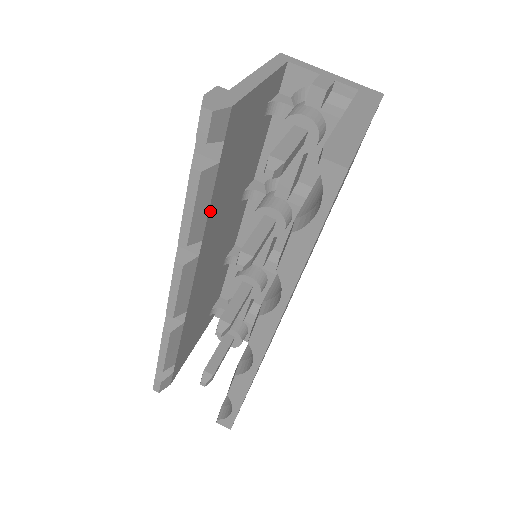
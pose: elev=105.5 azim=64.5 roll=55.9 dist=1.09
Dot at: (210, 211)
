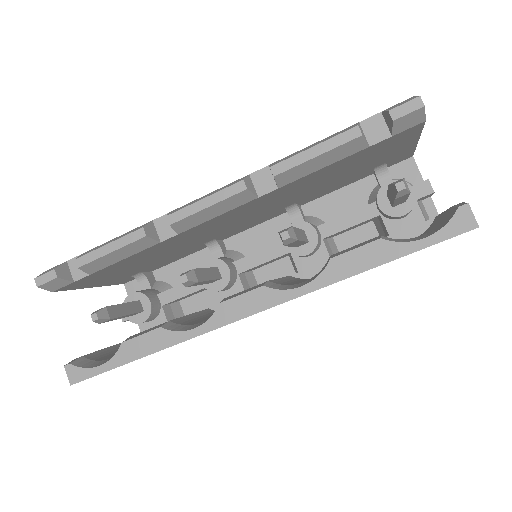
Dot at: (312, 174)
